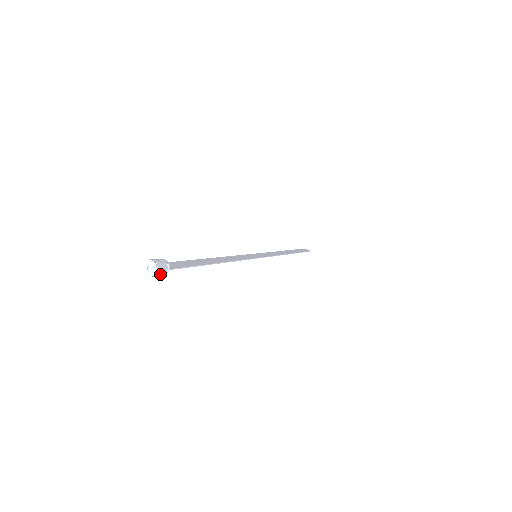
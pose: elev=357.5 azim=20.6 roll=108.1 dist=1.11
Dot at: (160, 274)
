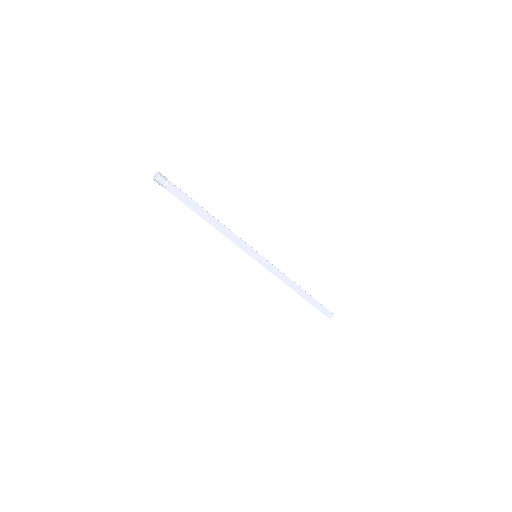
Dot at: (164, 178)
